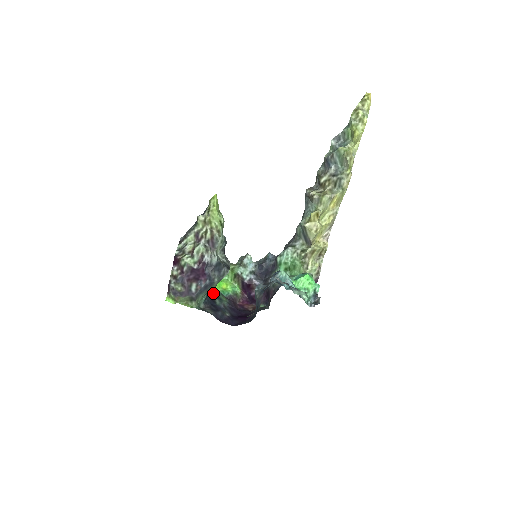
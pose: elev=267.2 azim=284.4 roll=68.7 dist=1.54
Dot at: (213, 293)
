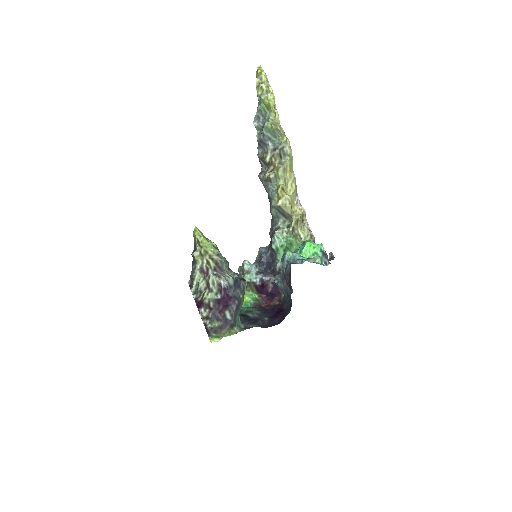
Dot at: (240, 311)
